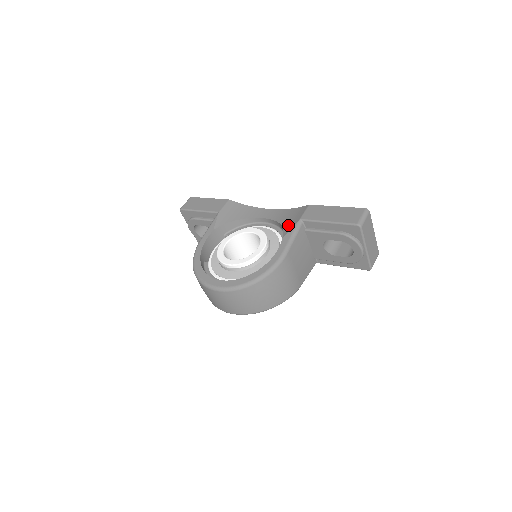
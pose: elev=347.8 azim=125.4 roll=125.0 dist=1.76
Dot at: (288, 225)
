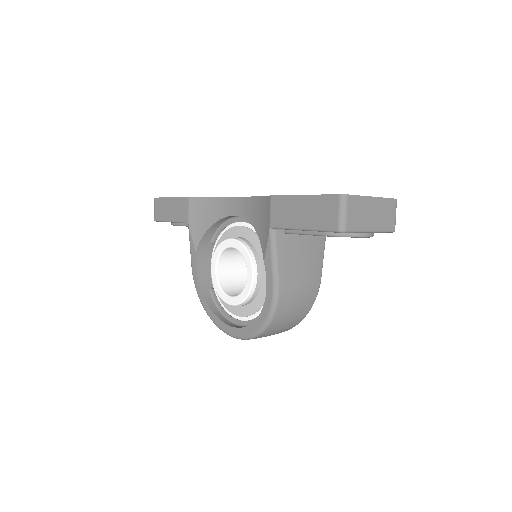
Dot at: (262, 236)
